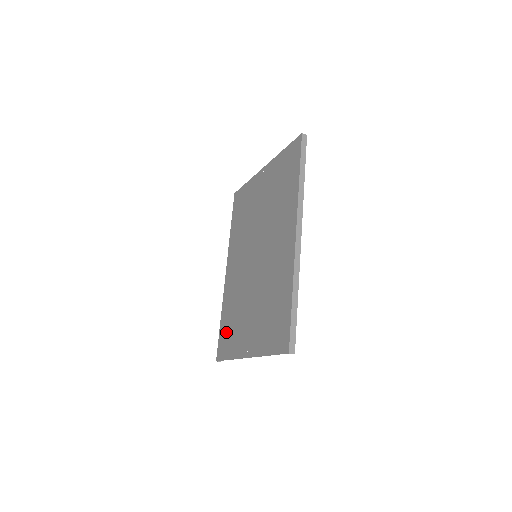
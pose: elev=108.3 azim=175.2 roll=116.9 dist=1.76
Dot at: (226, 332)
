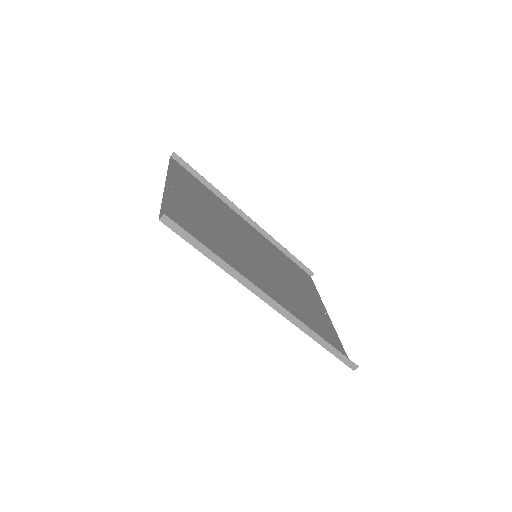
Dot at: (297, 271)
